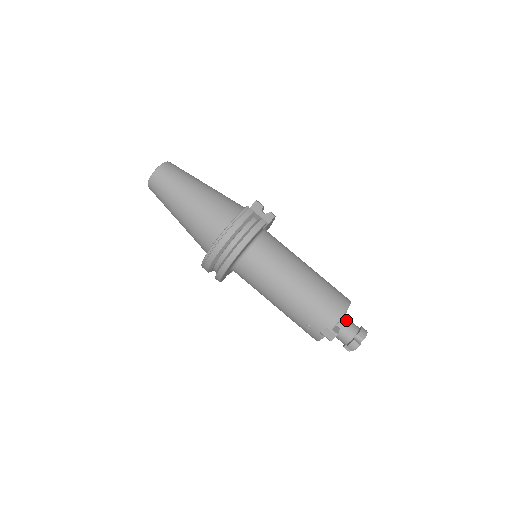
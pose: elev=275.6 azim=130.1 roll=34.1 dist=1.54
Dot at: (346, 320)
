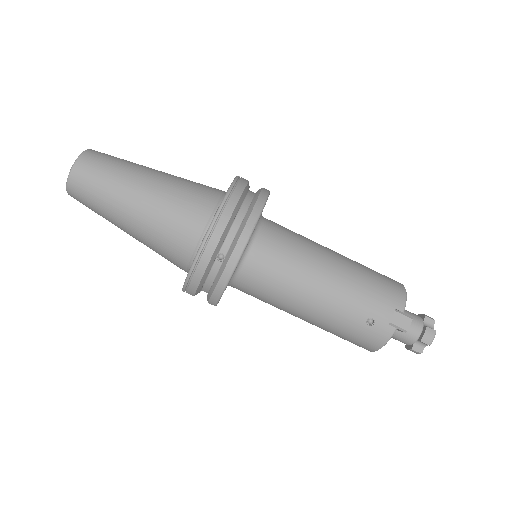
Dot at: occluded
